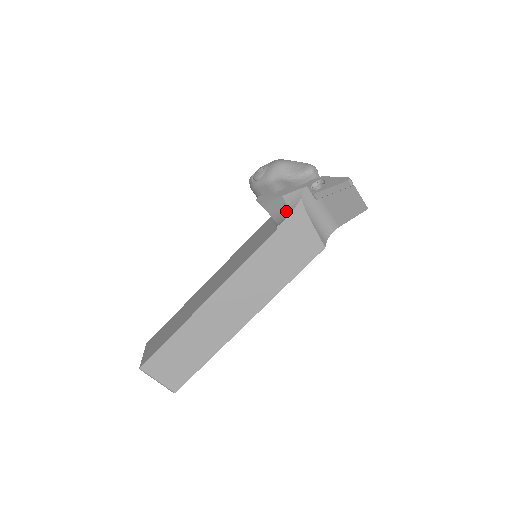
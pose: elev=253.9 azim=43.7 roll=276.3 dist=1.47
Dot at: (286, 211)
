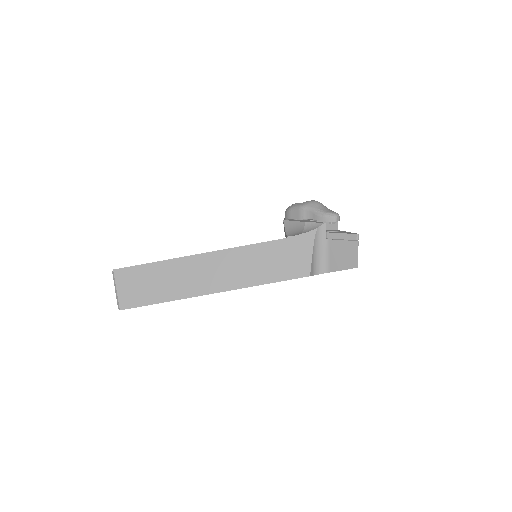
Dot at: (301, 232)
